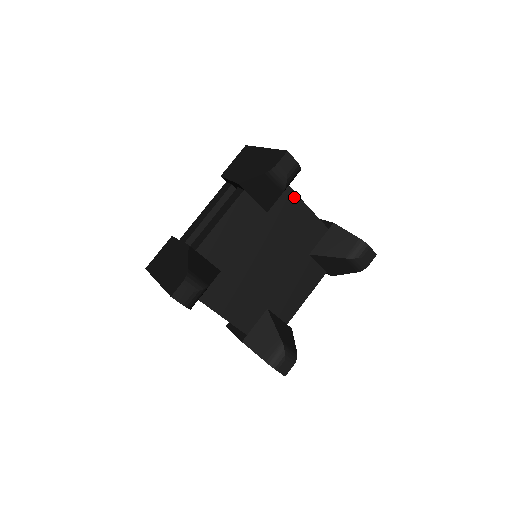
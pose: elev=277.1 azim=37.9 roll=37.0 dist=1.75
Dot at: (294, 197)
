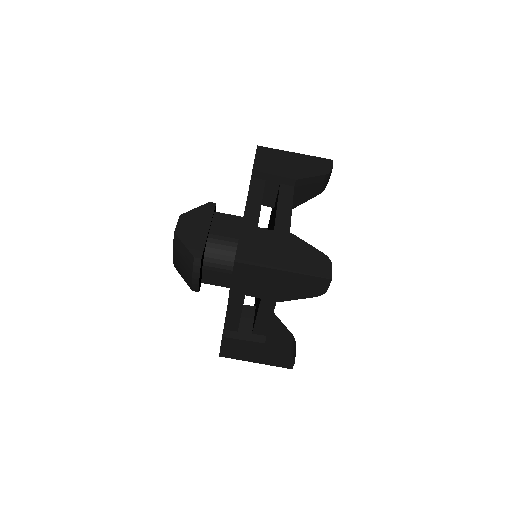
Dot at: occluded
